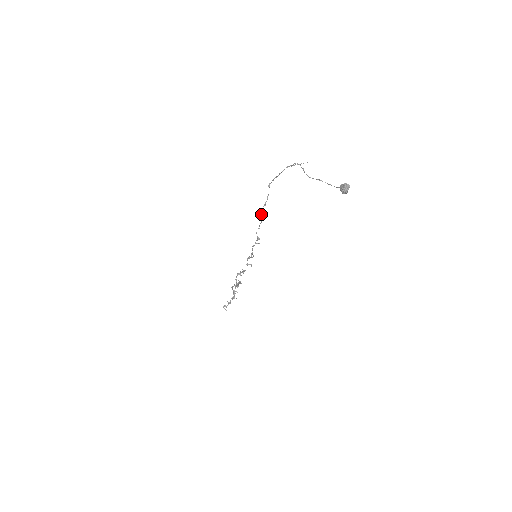
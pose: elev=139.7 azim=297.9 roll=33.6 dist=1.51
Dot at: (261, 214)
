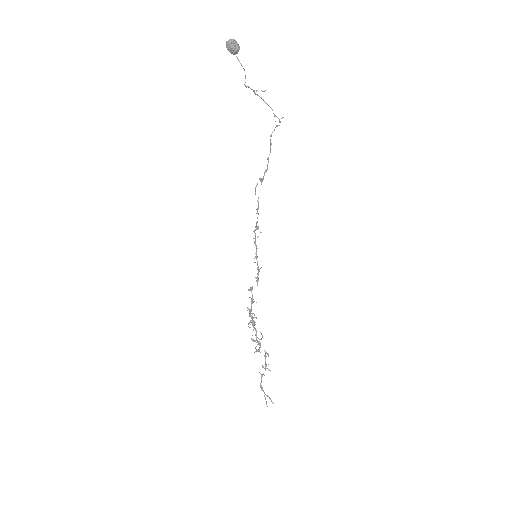
Dot at: (255, 189)
